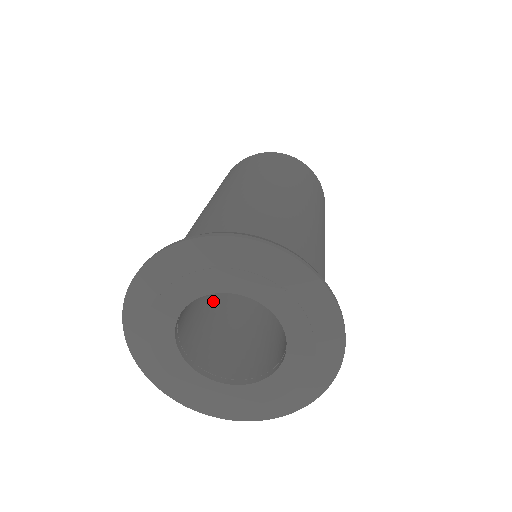
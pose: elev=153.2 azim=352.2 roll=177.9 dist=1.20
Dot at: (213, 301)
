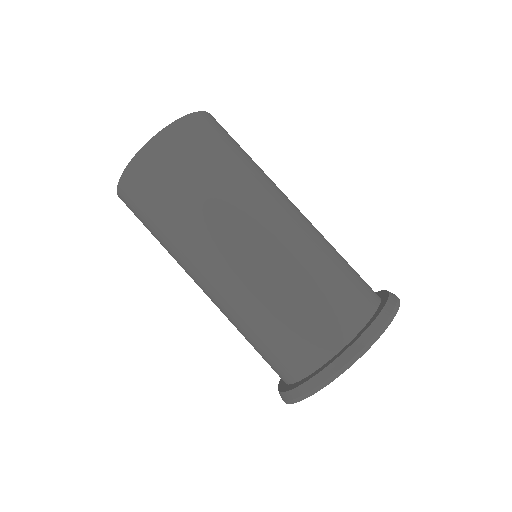
Dot at: occluded
